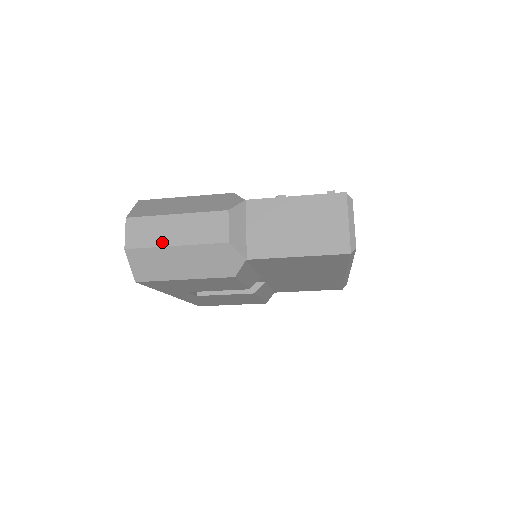
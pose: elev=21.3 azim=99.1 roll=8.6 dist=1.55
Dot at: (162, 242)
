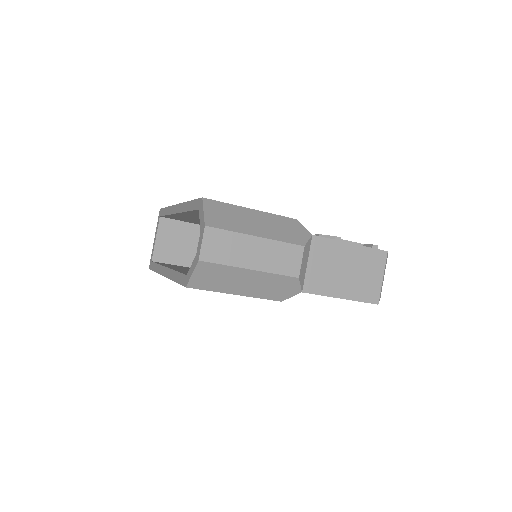
Dot at: (239, 262)
